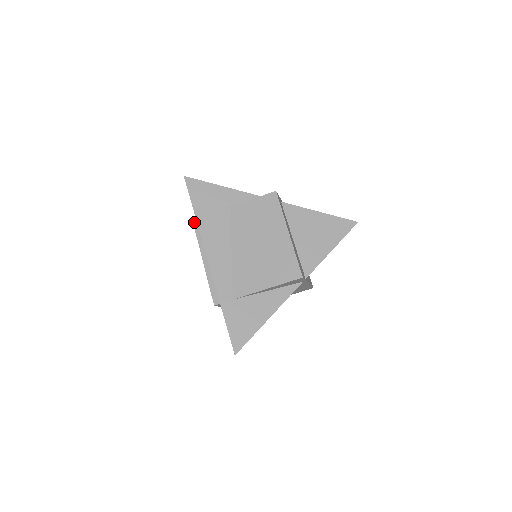
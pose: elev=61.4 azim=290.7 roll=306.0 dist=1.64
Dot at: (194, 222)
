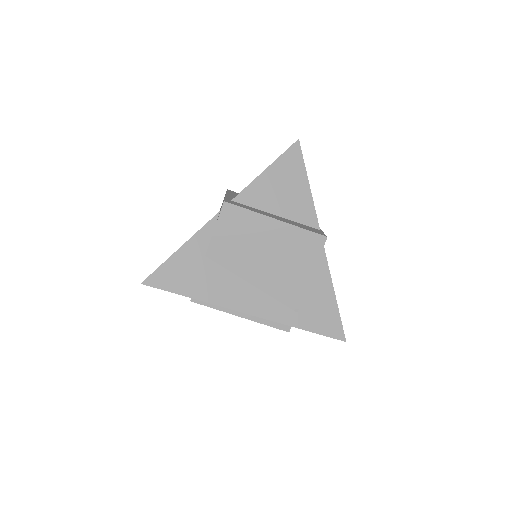
Dot at: (193, 301)
